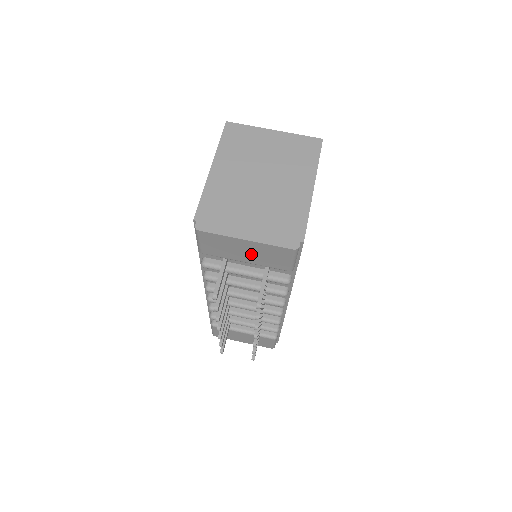
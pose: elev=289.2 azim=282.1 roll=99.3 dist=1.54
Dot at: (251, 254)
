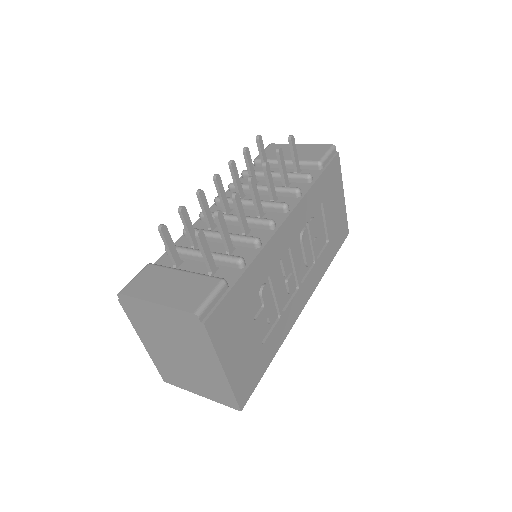
Dot at: occluded
